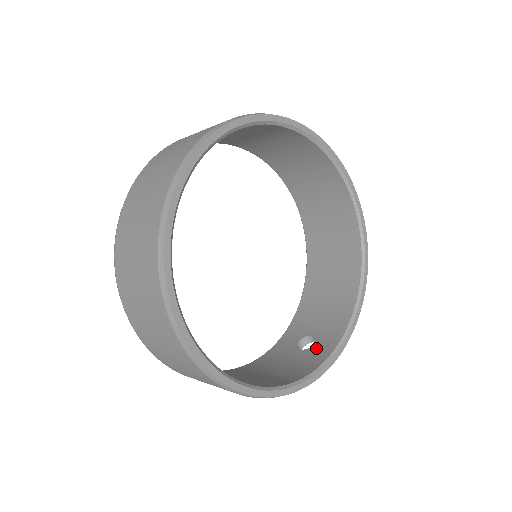
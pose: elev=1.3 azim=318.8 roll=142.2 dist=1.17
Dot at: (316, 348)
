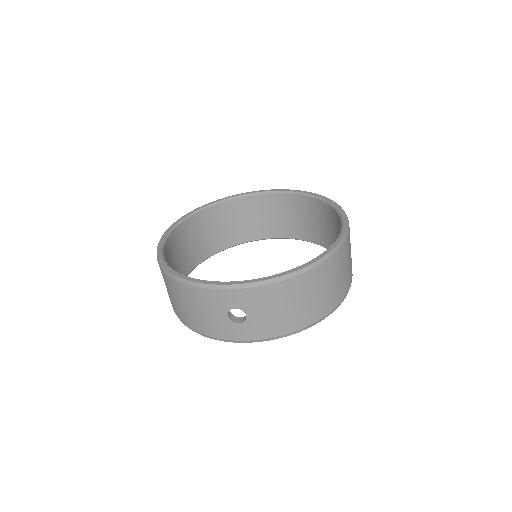
Dot at: occluded
